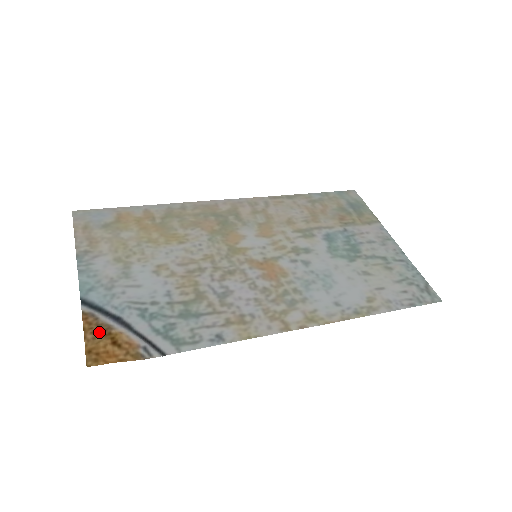
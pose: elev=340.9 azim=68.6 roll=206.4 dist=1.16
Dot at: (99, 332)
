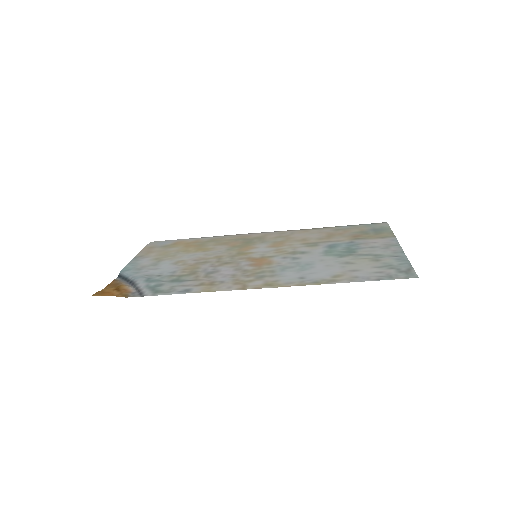
Dot at: (114, 285)
